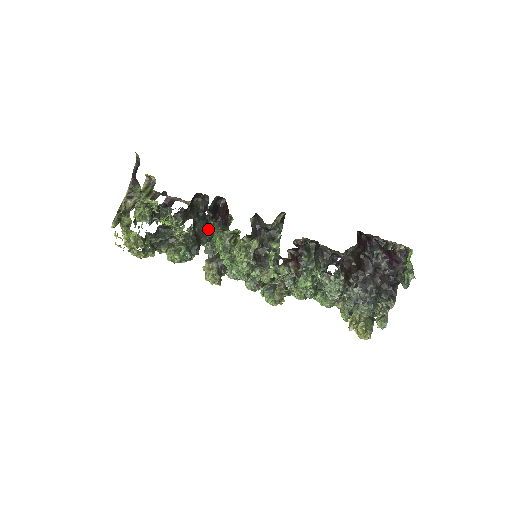
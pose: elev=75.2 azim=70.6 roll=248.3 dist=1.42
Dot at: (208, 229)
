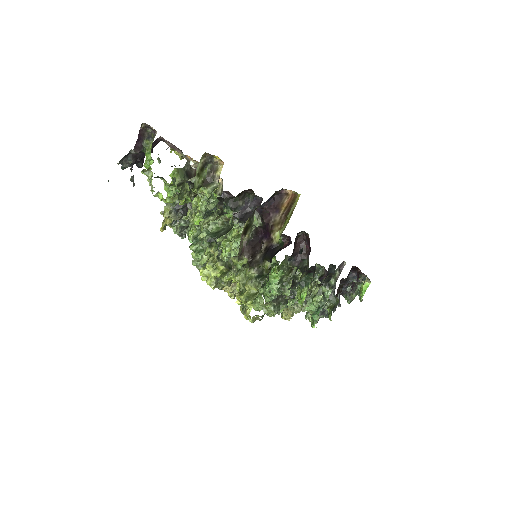
Dot at: occluded
